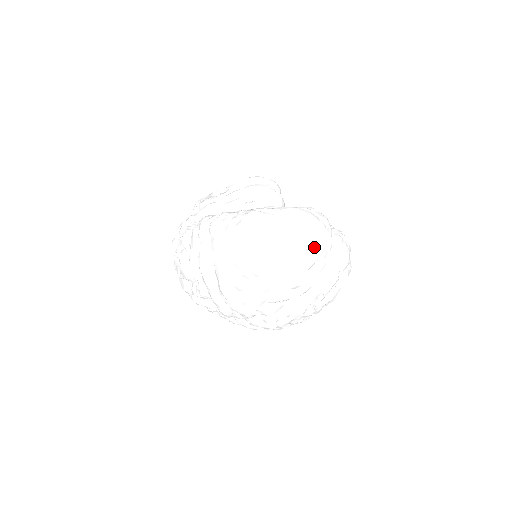
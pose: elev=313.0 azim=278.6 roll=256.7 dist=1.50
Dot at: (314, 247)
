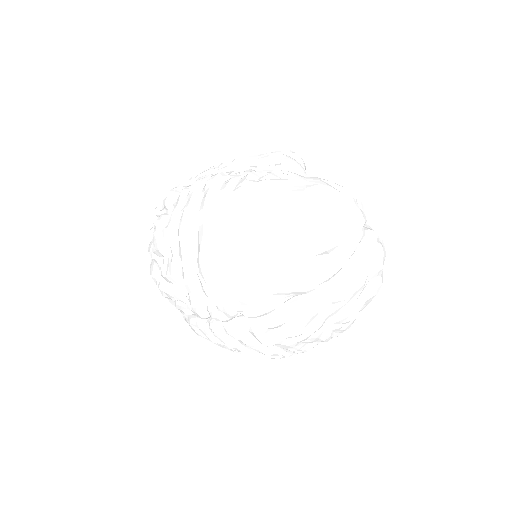
Dot at: (341, 223)
